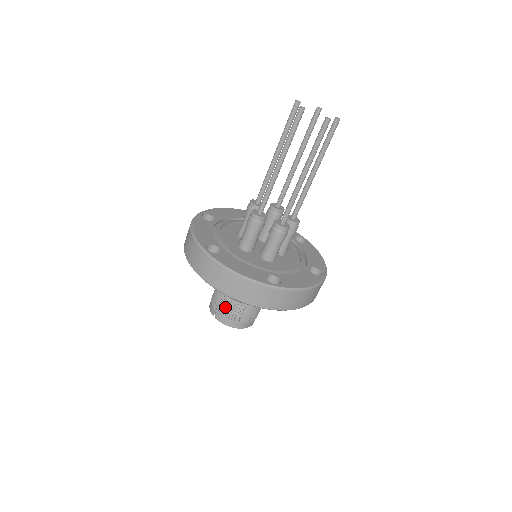
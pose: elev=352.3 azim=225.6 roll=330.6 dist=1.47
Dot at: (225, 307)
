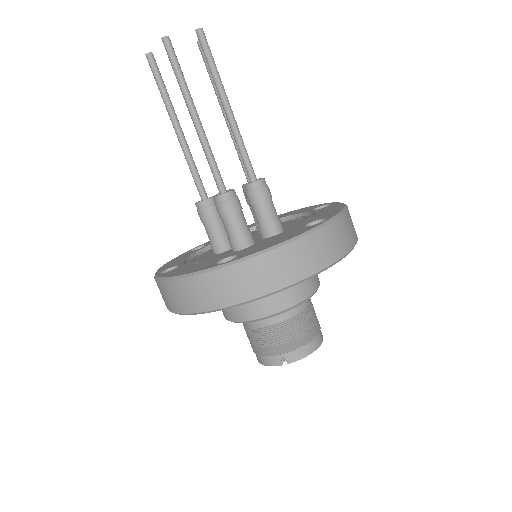
Dot at: (287, 336)
